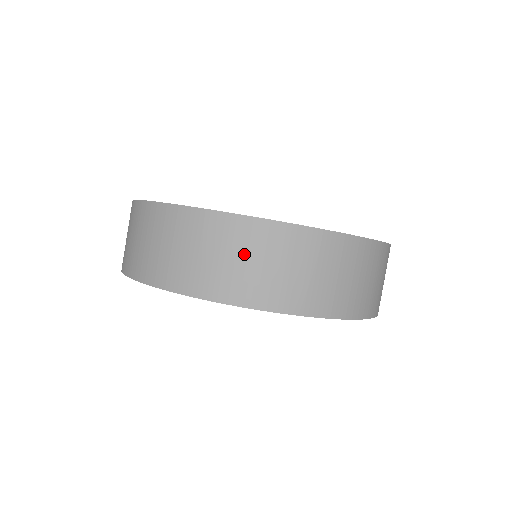
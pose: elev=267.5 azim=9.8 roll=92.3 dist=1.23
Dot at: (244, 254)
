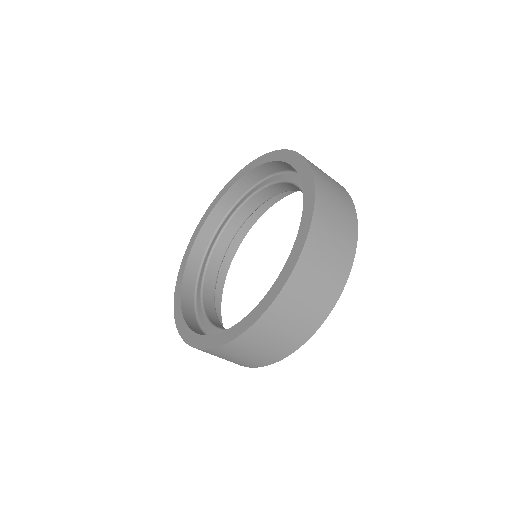
Dot at: (242, 355)
